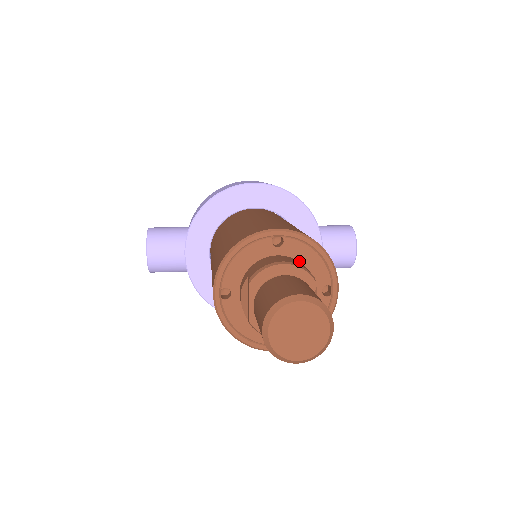
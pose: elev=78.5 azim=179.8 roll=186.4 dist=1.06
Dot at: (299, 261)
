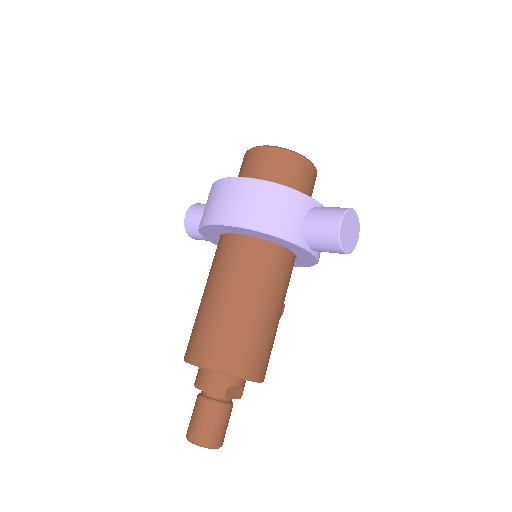
Dot at: occluded
